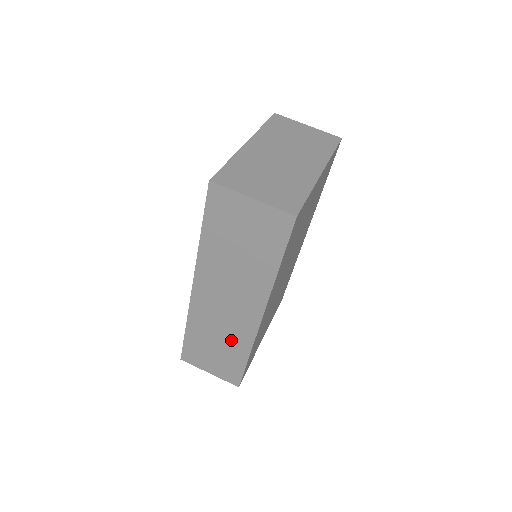
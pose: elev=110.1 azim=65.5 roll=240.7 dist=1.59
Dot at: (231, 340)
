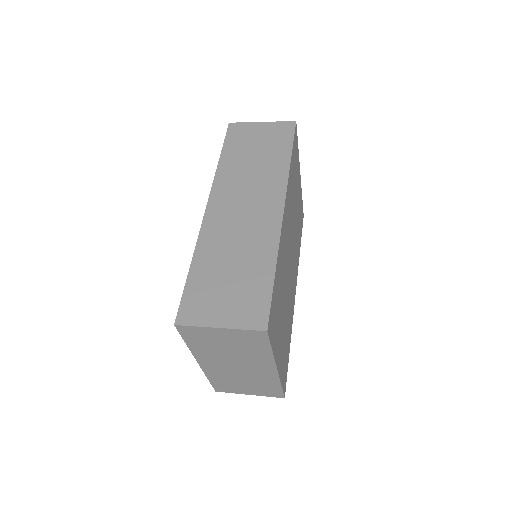
Dot at: (251, 252)
